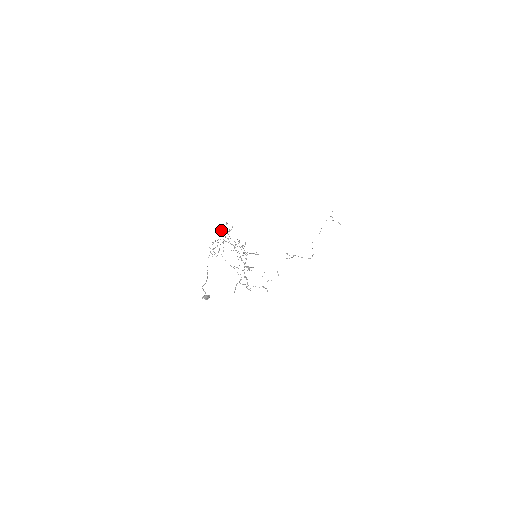
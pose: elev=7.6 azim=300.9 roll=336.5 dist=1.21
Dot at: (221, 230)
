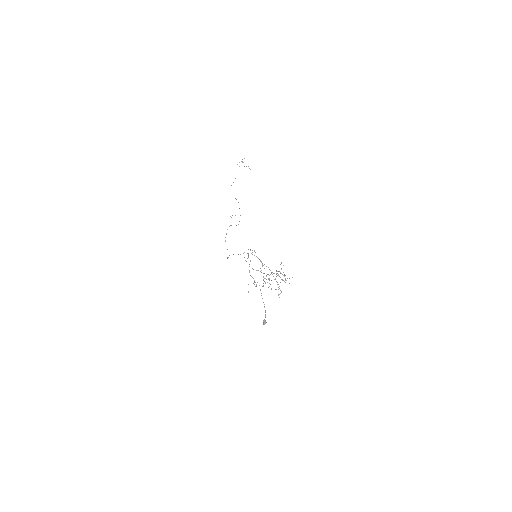
Dot at: (277, 271)
